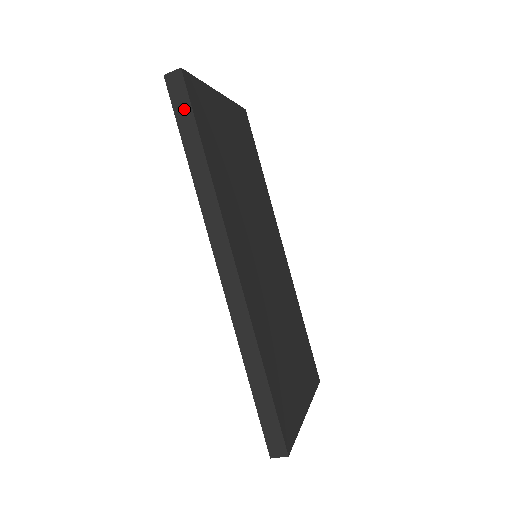
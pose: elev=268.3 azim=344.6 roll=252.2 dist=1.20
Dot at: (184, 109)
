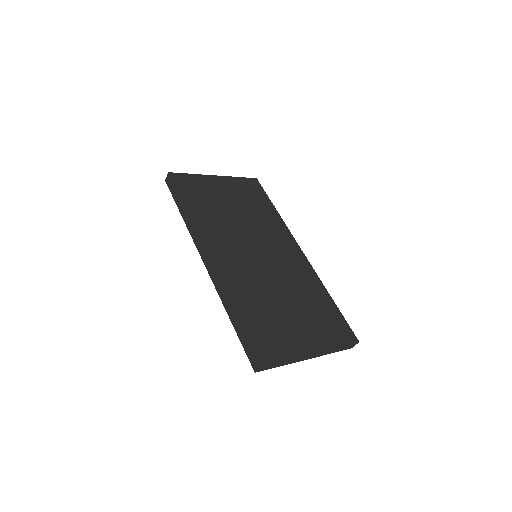
Dot at: (174, 190)
